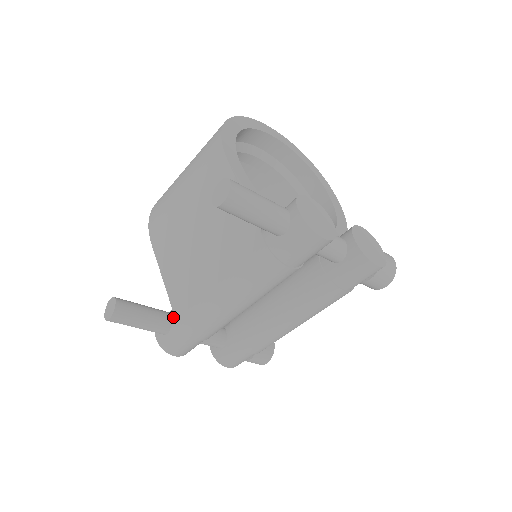
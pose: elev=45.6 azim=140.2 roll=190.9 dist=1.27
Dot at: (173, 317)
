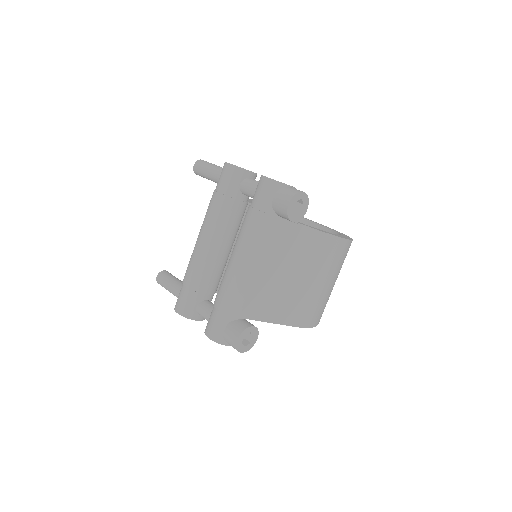
Dot at: occluded
